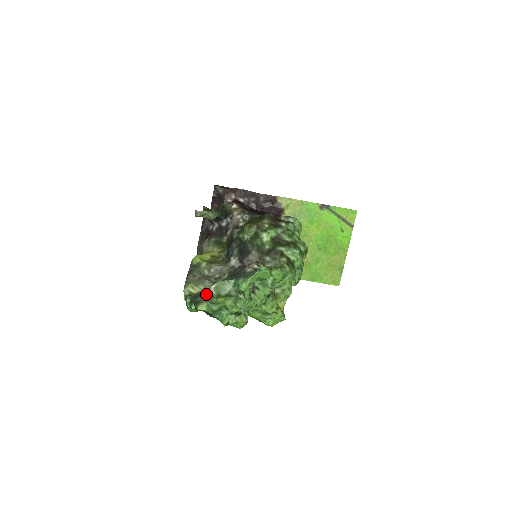
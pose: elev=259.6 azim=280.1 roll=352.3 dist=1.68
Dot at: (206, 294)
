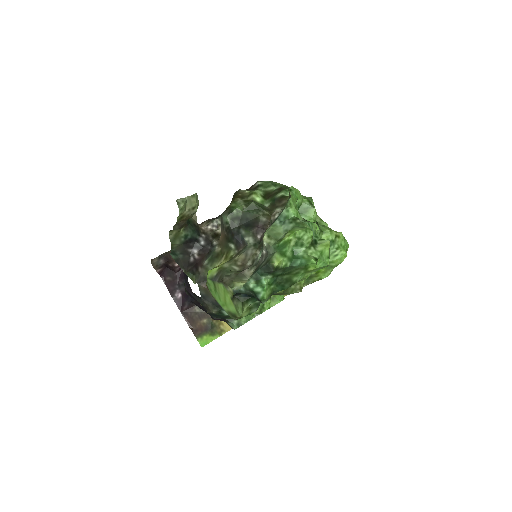
Dot at: (265, 256)
